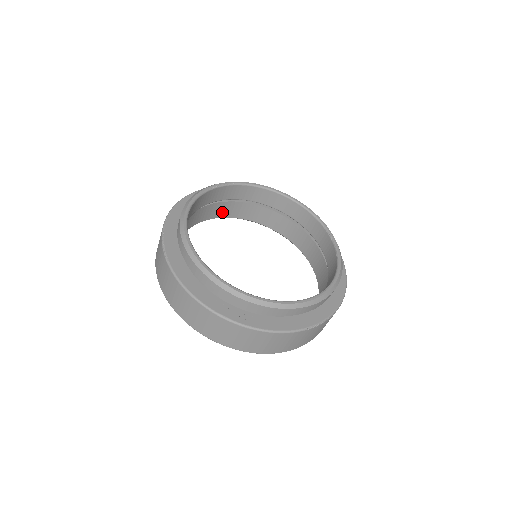
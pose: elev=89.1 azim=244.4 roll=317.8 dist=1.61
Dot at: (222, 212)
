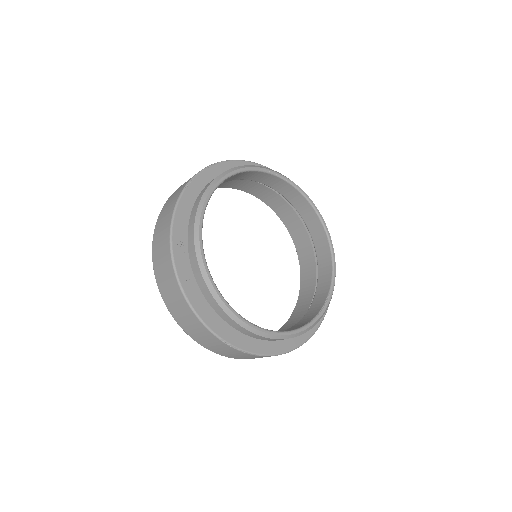
Dot at: (276, 206)
